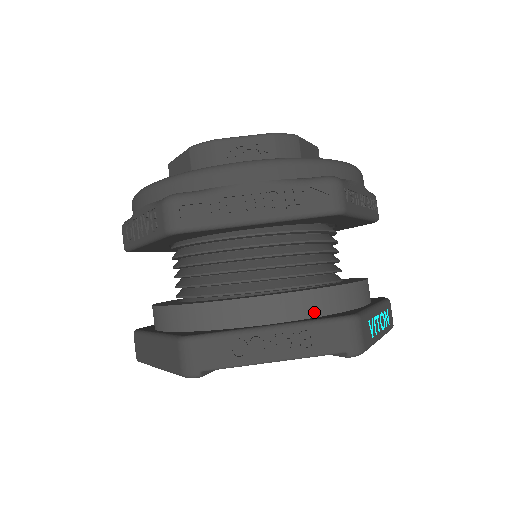
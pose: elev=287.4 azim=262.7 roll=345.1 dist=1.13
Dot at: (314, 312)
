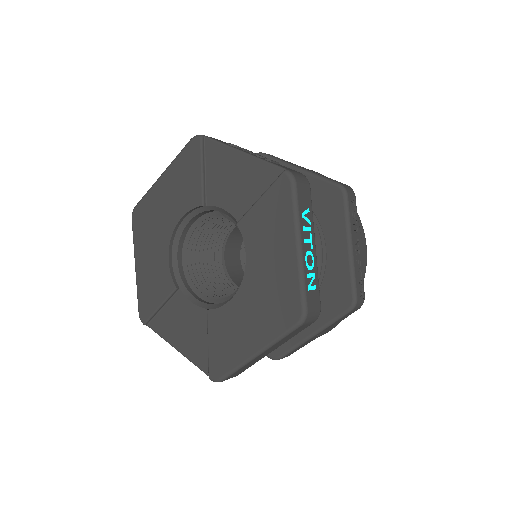
Dot at: occluded
